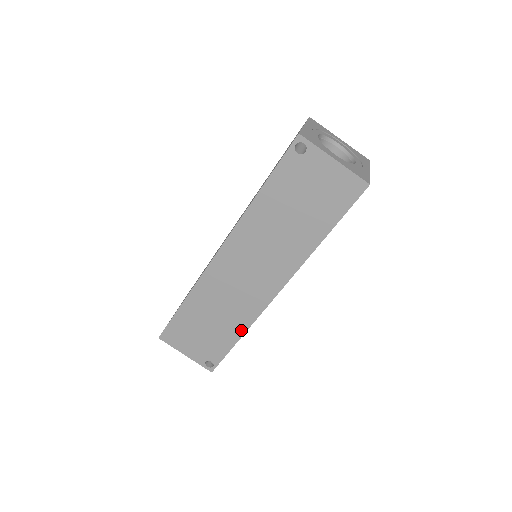
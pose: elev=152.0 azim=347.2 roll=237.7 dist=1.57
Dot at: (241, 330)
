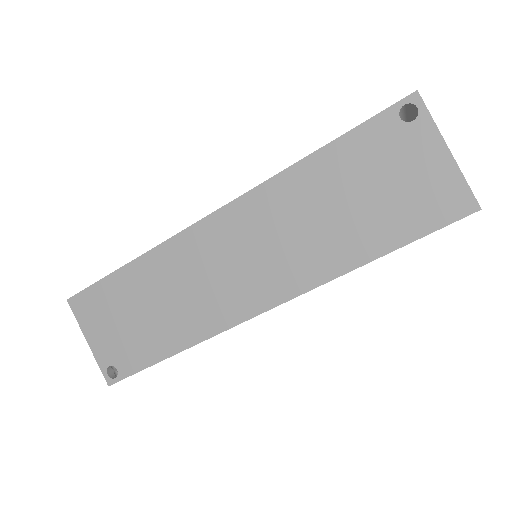
Dot at: (182, 343)
